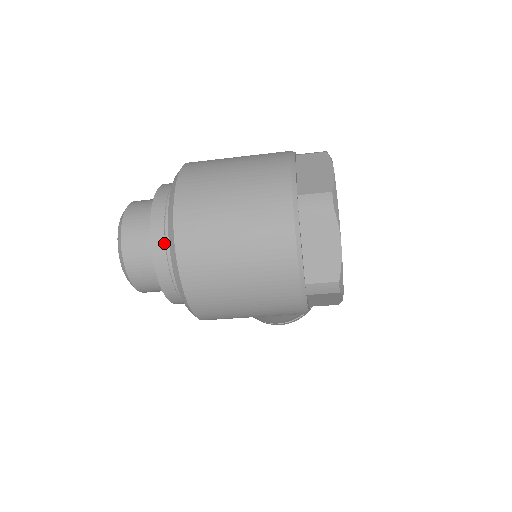
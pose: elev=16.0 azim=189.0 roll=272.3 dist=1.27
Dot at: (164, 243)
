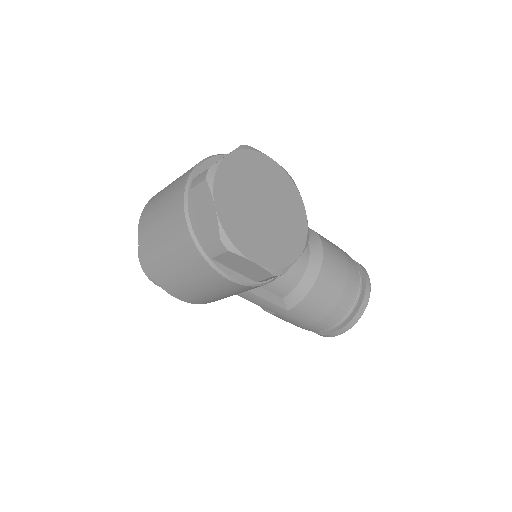
Dot at: occluded
